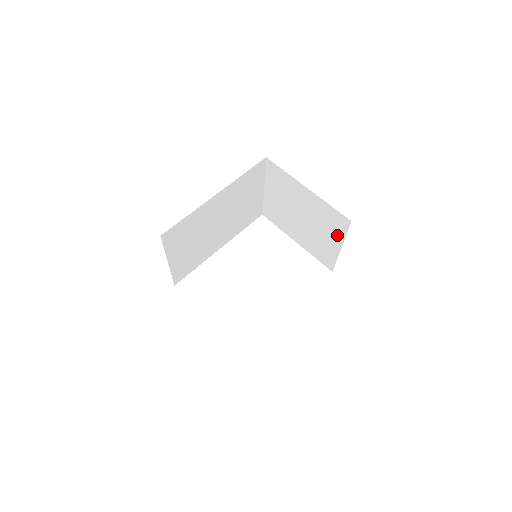
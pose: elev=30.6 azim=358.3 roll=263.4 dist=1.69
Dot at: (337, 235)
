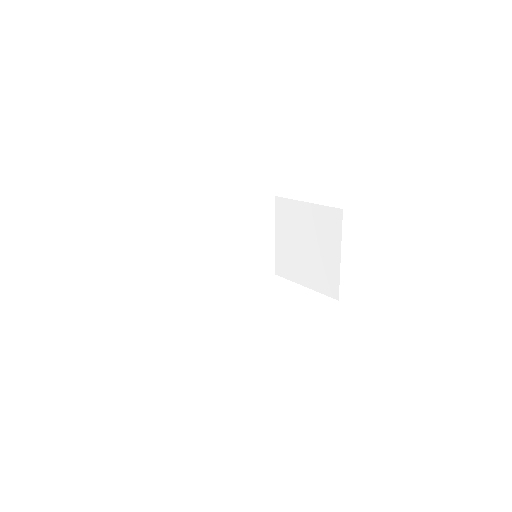
Dot at: (335, 240)
